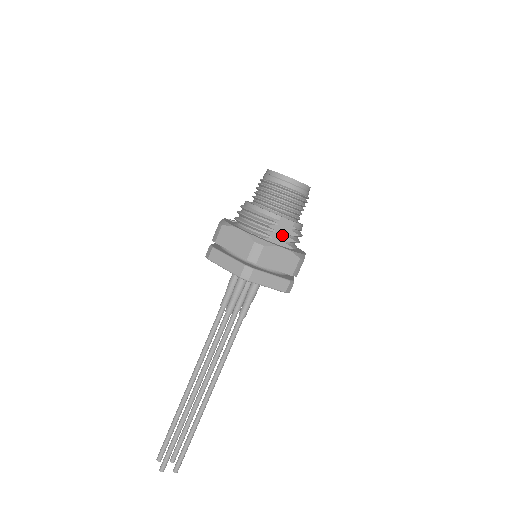
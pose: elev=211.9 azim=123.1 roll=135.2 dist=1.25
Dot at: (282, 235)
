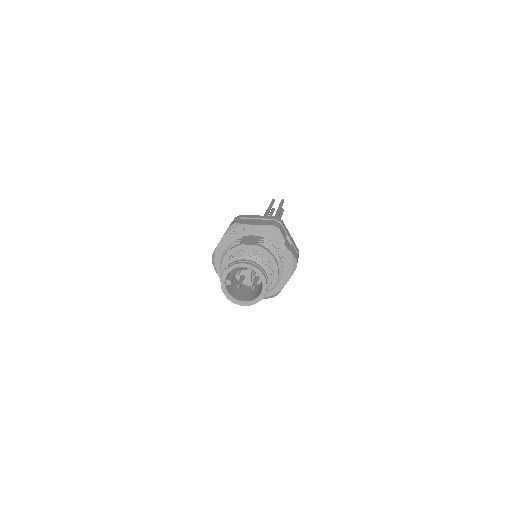
Dot at: occluded
